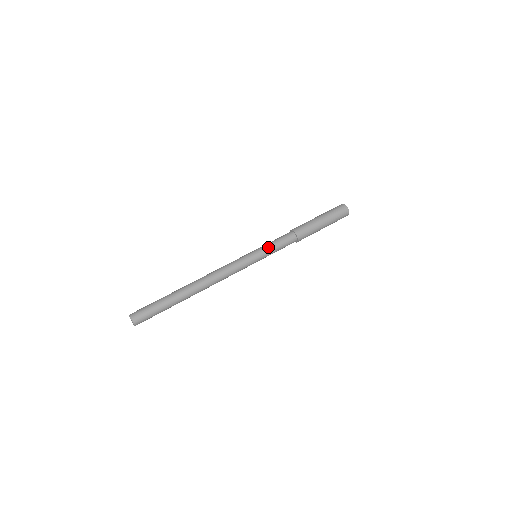
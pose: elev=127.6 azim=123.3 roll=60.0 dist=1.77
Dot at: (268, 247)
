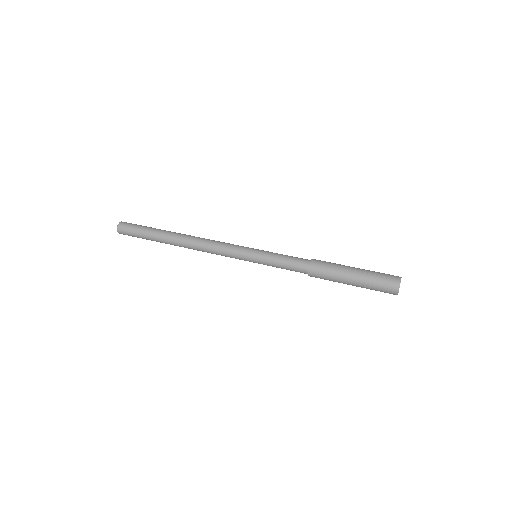
Dot at: (271, 254)
